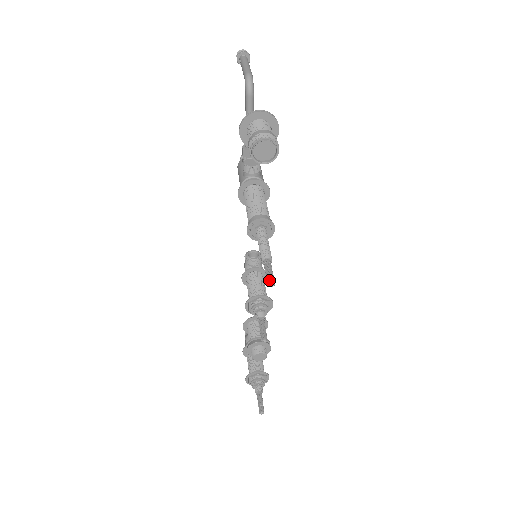
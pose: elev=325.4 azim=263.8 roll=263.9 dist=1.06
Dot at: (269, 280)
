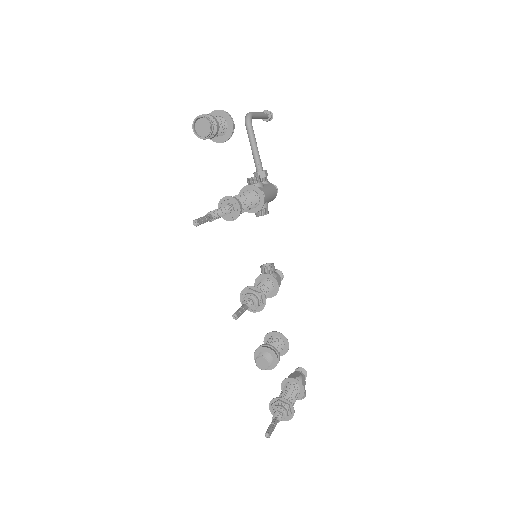
Dot at: (194, 220)
